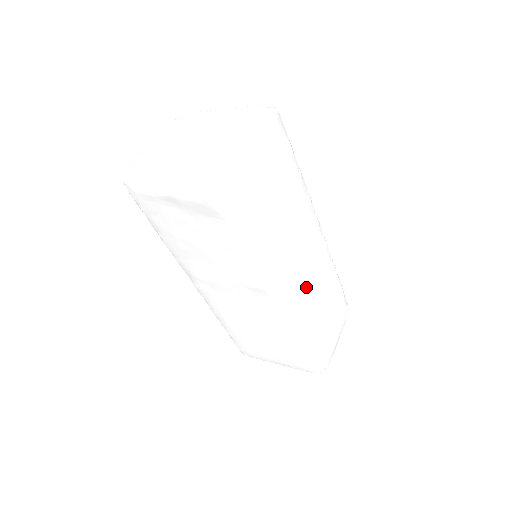
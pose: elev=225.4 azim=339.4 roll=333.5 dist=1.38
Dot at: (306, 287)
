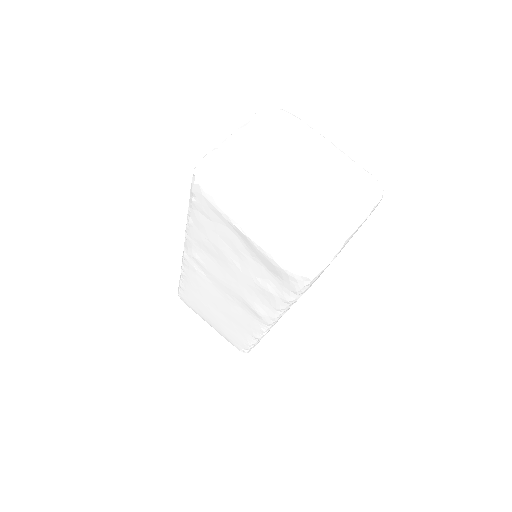
Dot at: occluded
